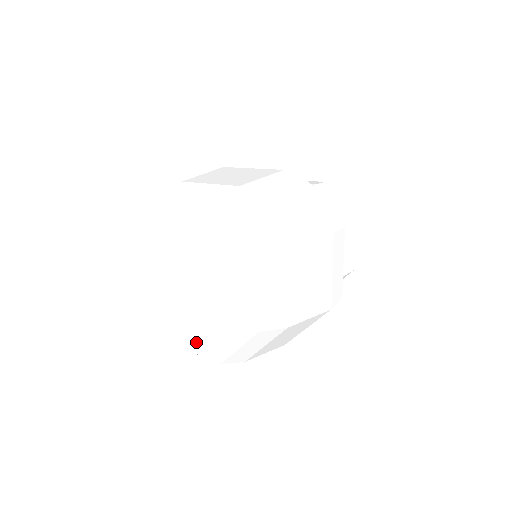
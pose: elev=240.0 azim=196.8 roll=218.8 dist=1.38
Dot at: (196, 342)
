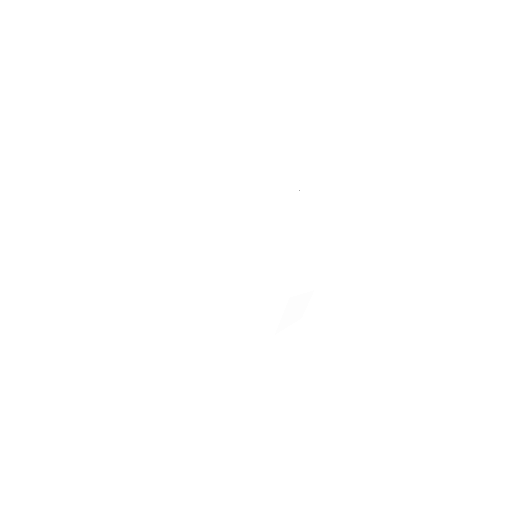
Dot at: occluded
